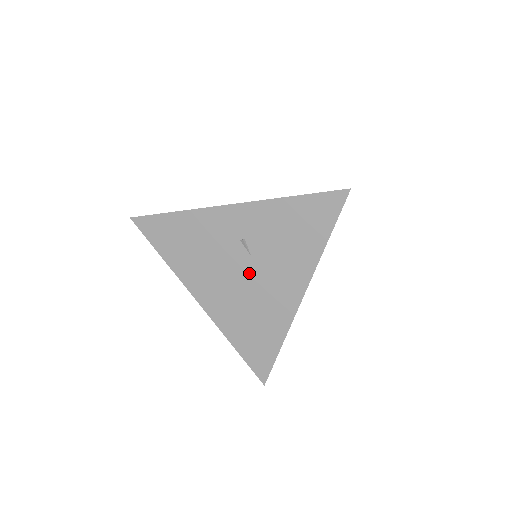
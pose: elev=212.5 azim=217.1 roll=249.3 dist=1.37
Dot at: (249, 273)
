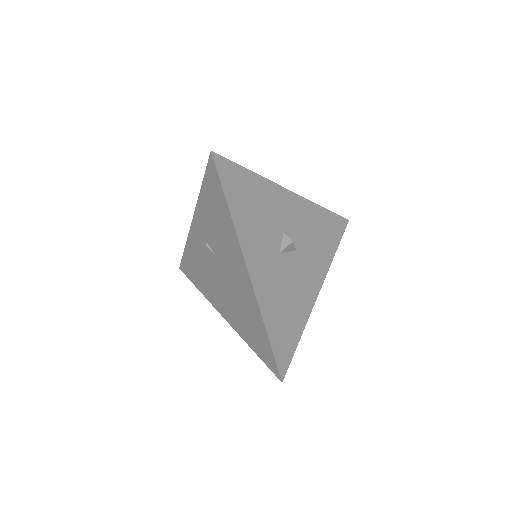
Dot at: (222, 271)
